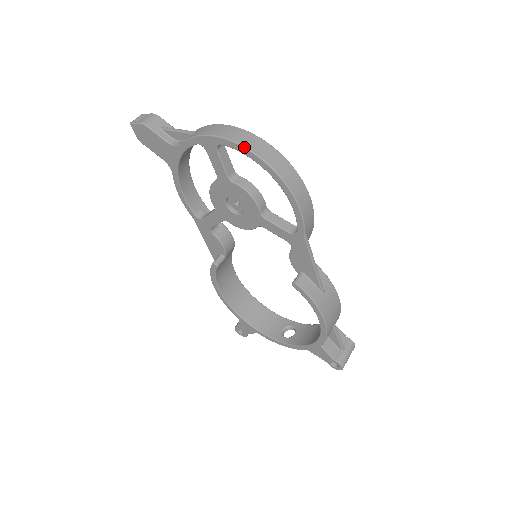
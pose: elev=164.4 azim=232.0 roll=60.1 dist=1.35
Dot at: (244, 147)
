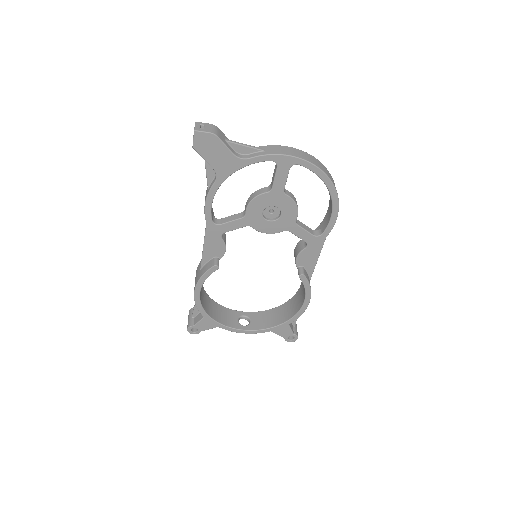
Dot at: (321, 169)
